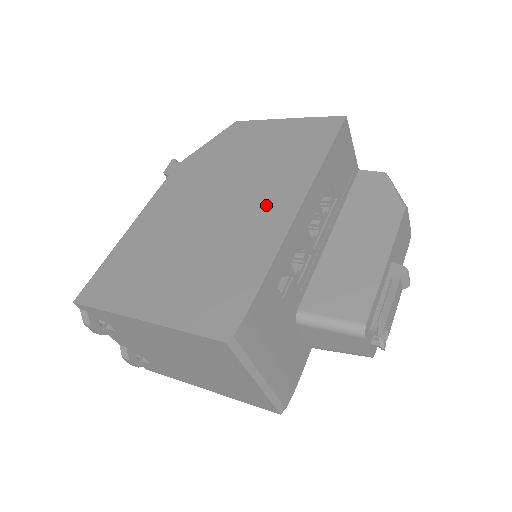
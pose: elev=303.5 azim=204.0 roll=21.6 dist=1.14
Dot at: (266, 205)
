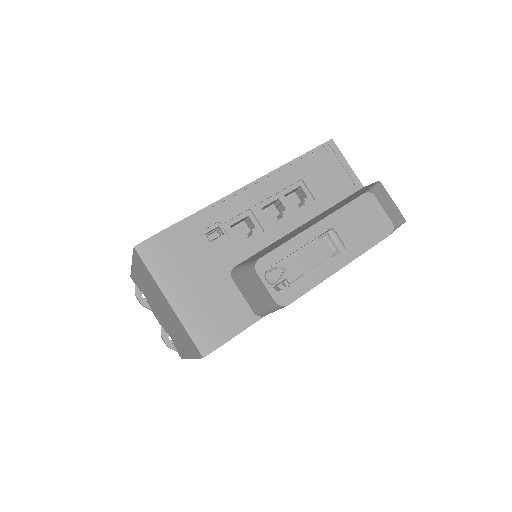
Dot at: occluded
